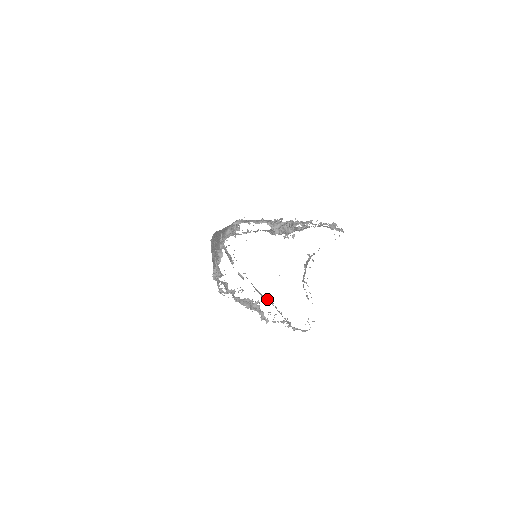
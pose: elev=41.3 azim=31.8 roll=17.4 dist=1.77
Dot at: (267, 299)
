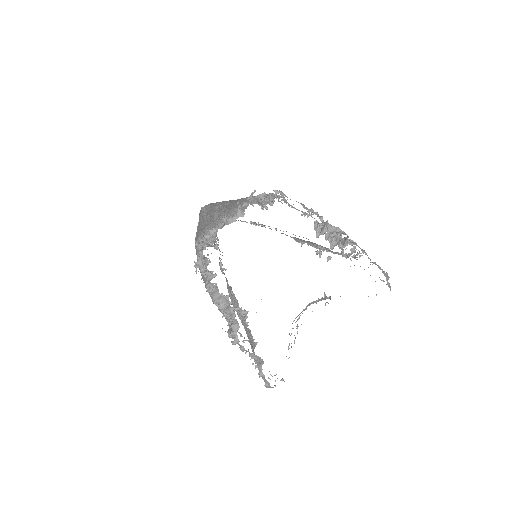
Dot at: (243, 315)
